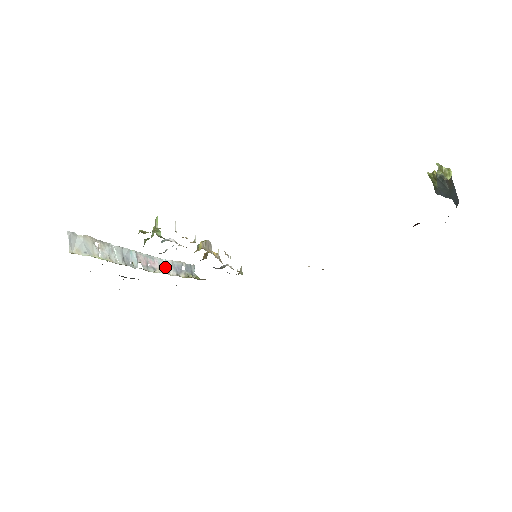
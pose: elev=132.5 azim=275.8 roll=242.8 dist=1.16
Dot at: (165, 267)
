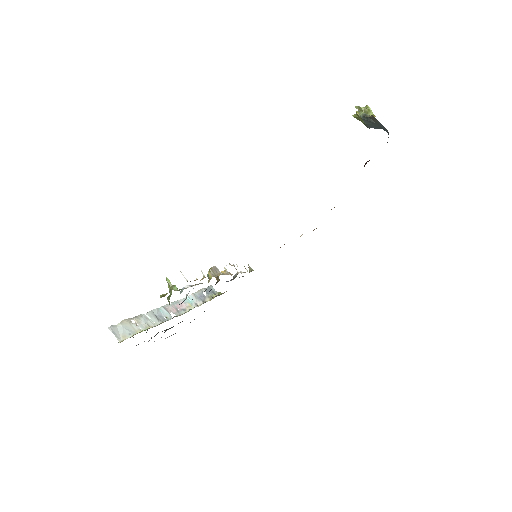
Dot at: (191, 302)
